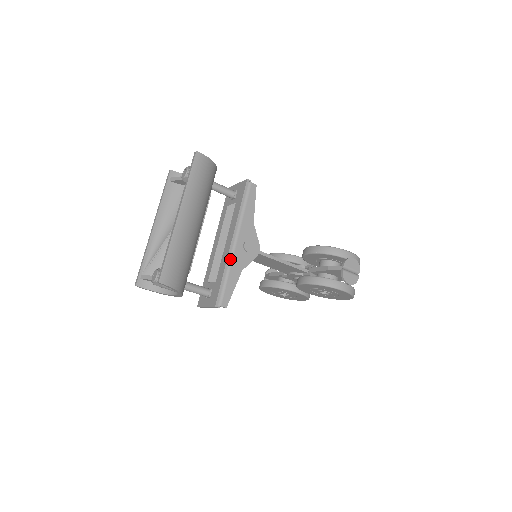
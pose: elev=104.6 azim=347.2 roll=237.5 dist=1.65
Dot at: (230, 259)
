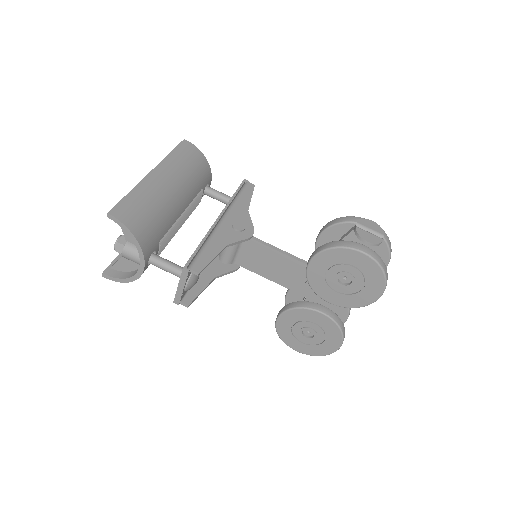
Dot at: (213, 232)
